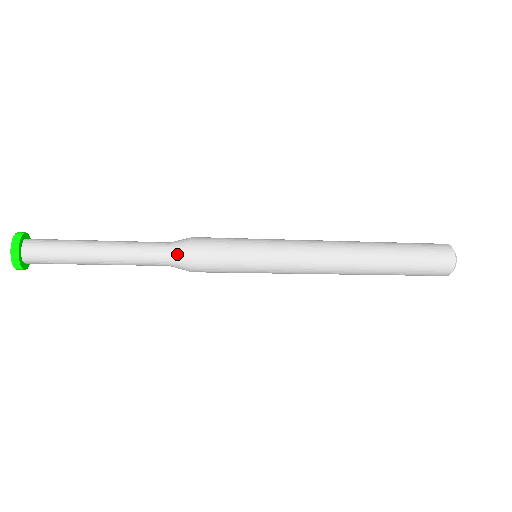
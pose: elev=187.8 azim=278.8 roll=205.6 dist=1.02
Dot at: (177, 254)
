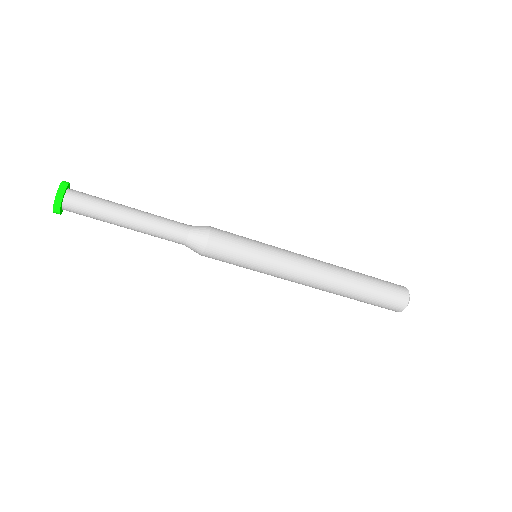
Dot at: (197, 226)
